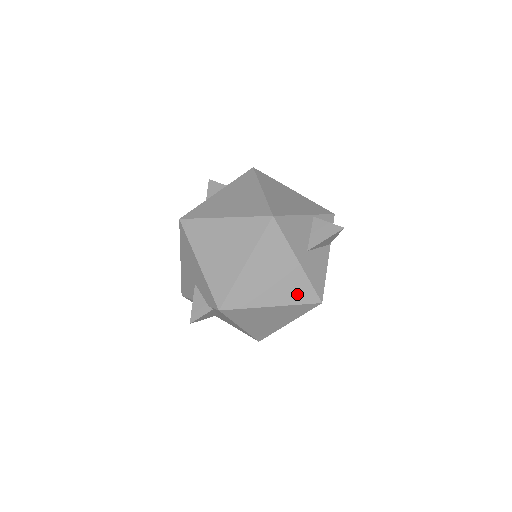
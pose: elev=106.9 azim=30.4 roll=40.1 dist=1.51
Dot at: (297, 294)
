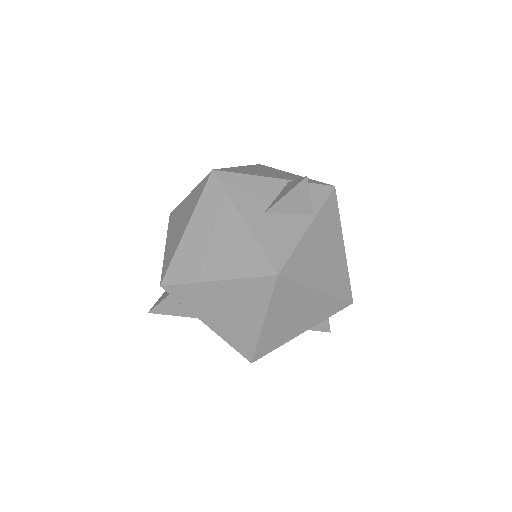
Dot at: (245, 263)
